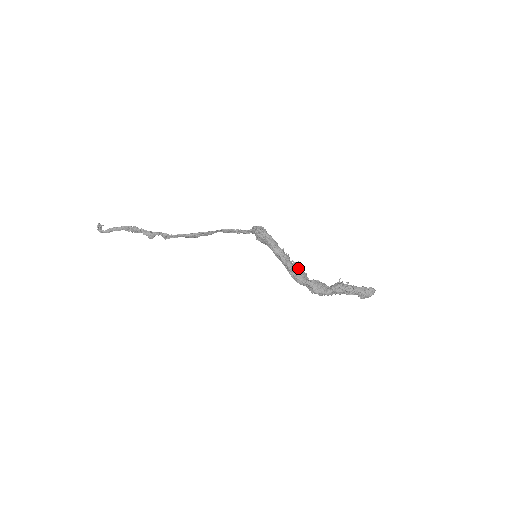
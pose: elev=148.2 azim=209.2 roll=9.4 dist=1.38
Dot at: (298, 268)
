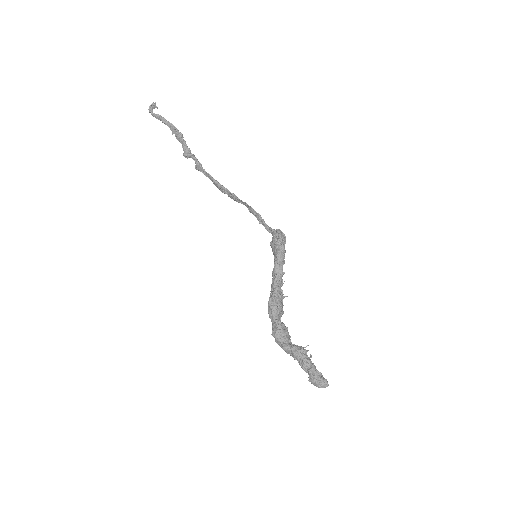
Dot at: (281, 301)
